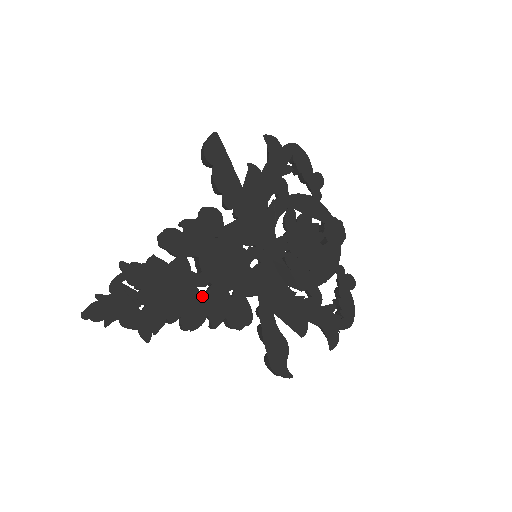
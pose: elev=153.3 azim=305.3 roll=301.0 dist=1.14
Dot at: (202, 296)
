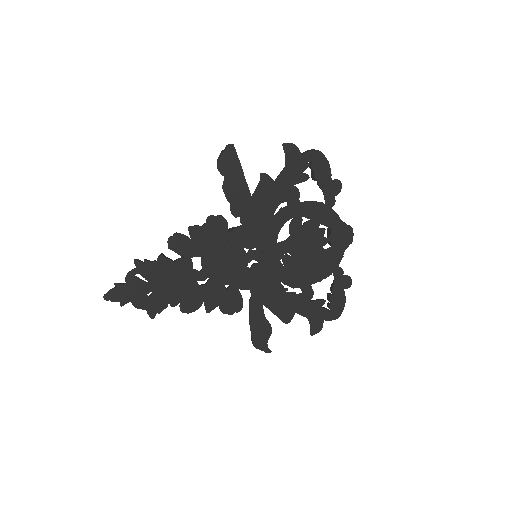
Dot at: (200, 288)
